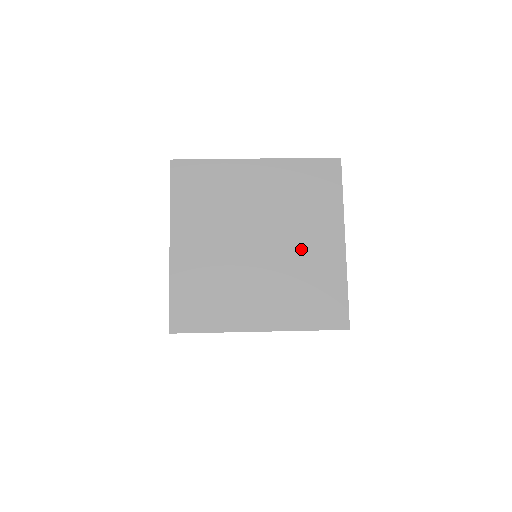
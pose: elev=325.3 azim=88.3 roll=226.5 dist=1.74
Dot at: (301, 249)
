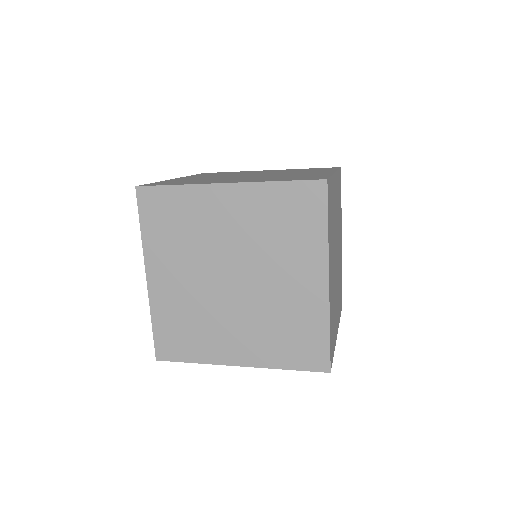
Dot at: (290, 174)
